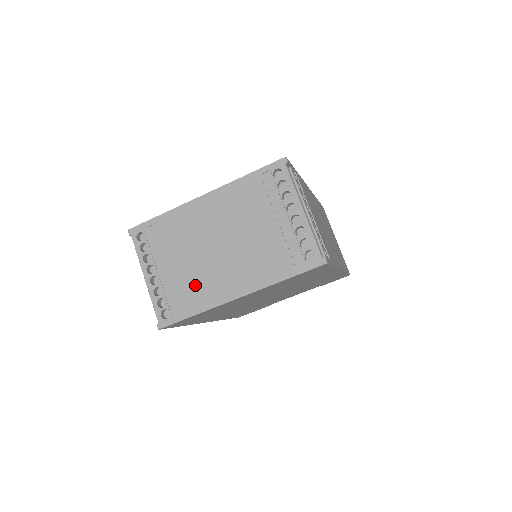
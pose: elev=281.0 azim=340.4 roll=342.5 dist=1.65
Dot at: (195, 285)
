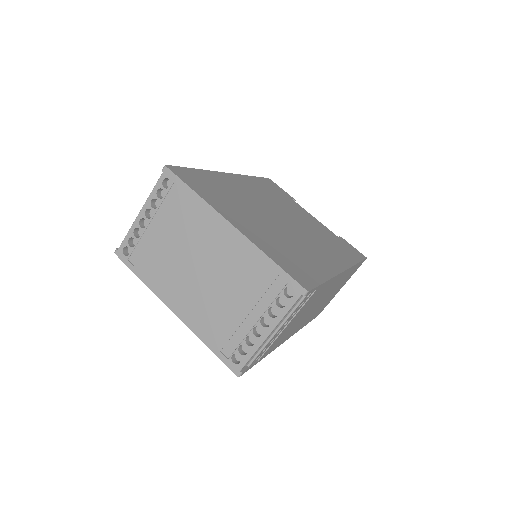
Dot at: (160, 265)
